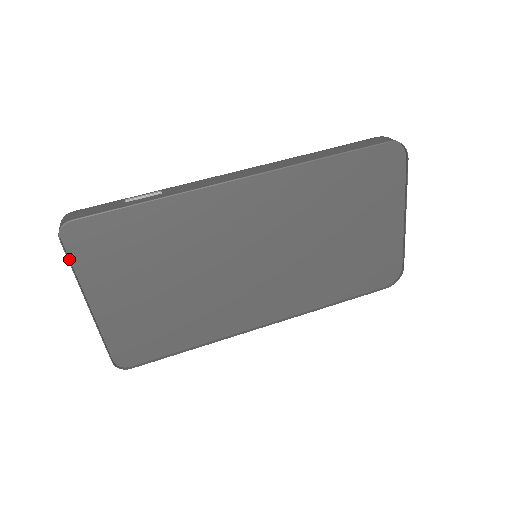
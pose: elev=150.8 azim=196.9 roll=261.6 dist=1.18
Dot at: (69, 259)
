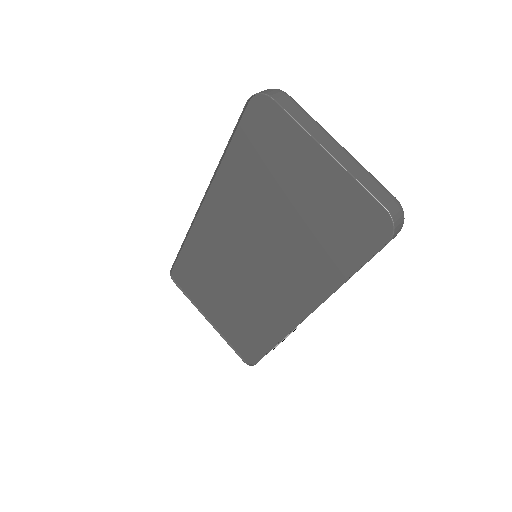
Dot at: (184, 293)
